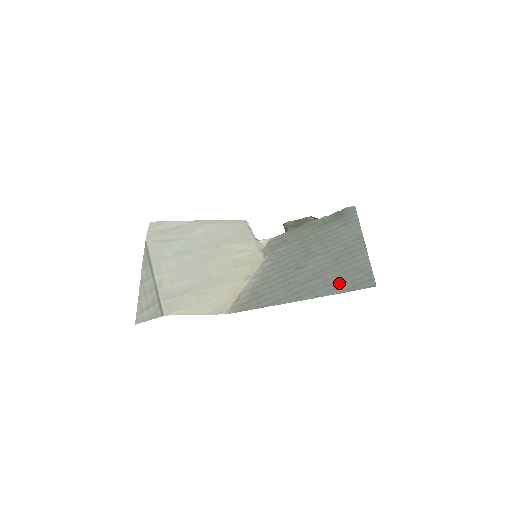
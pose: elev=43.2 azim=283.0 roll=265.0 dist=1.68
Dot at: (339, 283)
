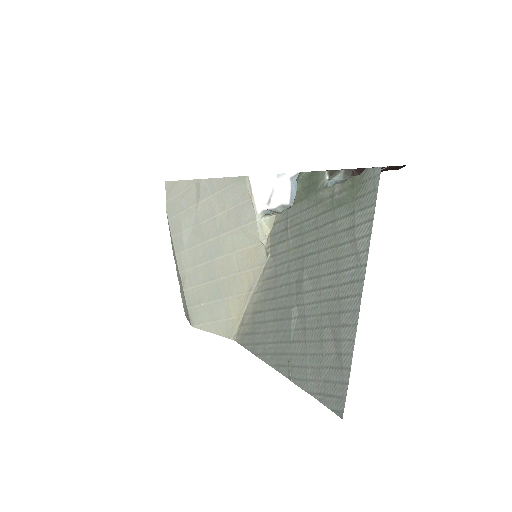
Dot at: (313, 373)
